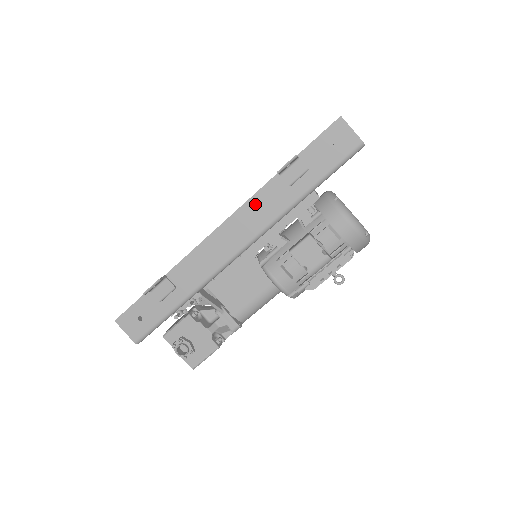
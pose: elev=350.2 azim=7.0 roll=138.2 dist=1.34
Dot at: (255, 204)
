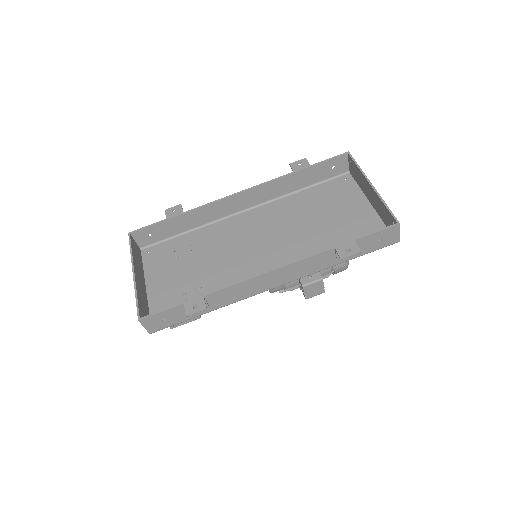
Dot at: (305, 263)
